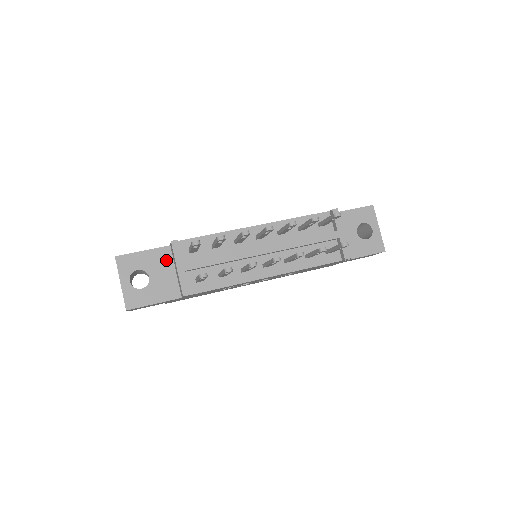
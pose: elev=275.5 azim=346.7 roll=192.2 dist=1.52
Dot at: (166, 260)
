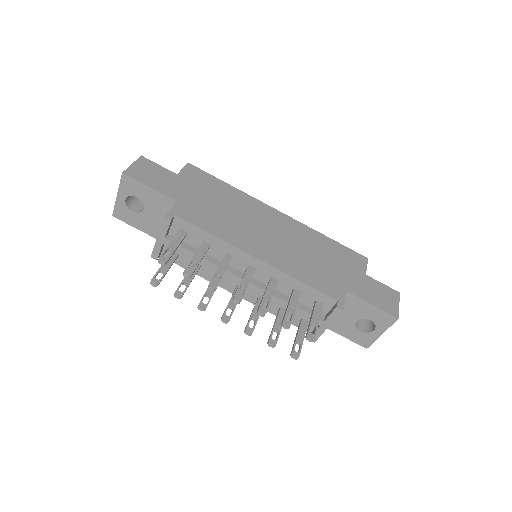
Dot at: (165, 209)
